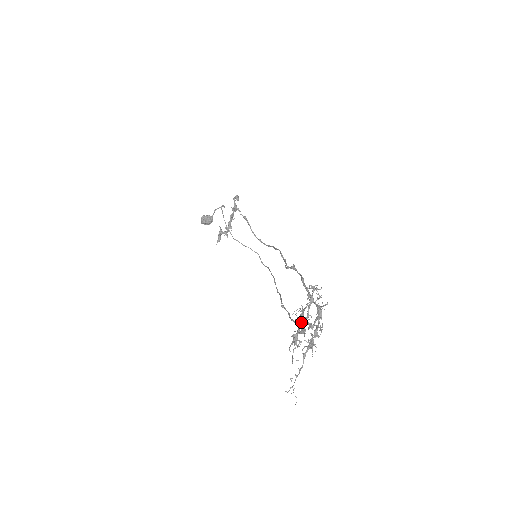
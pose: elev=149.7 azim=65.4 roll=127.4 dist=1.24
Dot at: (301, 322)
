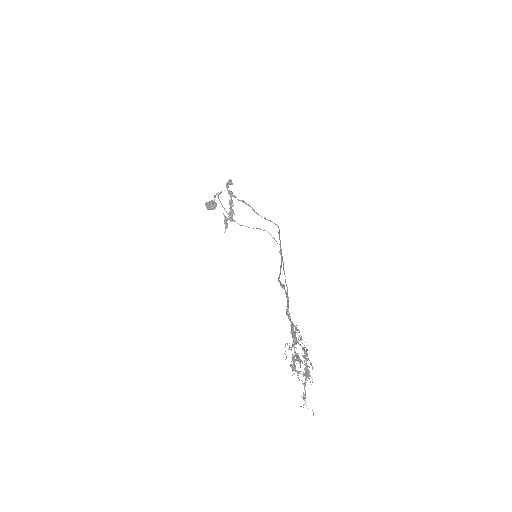
Dot at: (293, 356)
